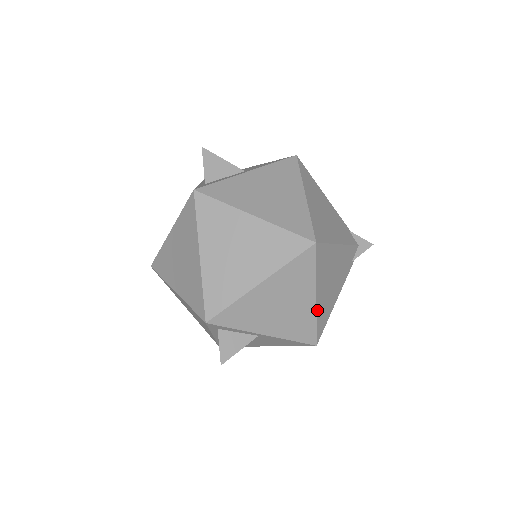
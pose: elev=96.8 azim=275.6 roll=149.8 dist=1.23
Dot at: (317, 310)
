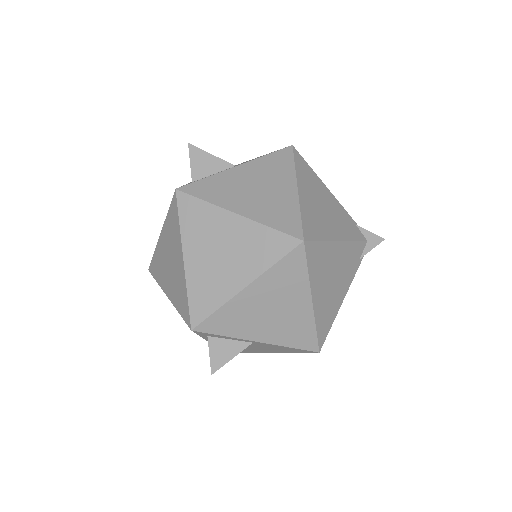
Dot at: (315, 314)
